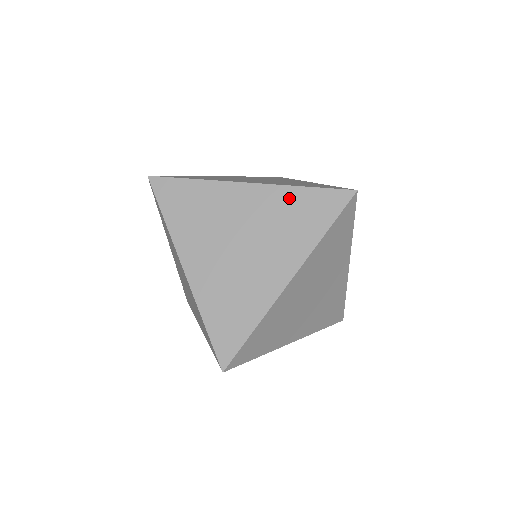
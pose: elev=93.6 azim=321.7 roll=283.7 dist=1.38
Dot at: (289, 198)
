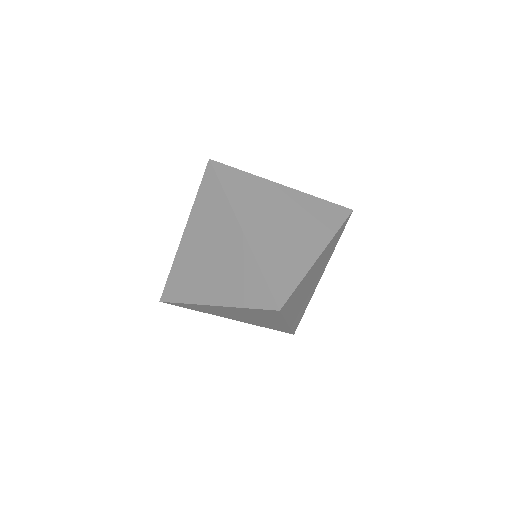
Dot at: (199, 209)
